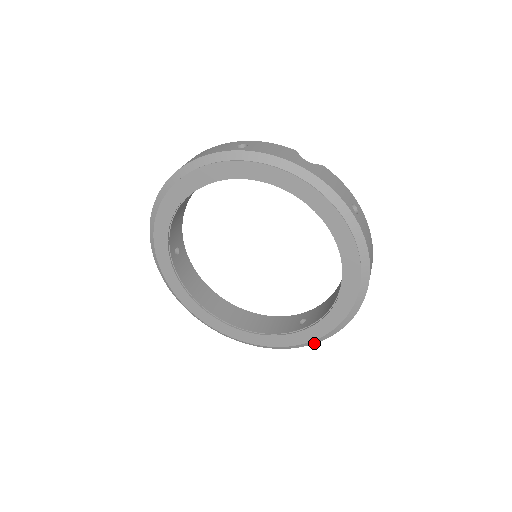
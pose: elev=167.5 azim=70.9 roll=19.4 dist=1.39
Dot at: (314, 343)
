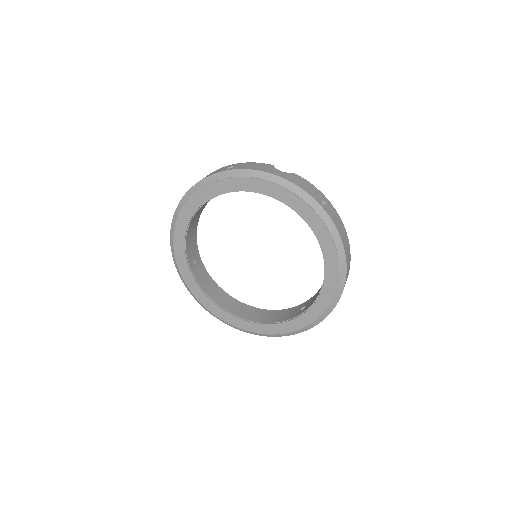
Dot at: (315, 325)
